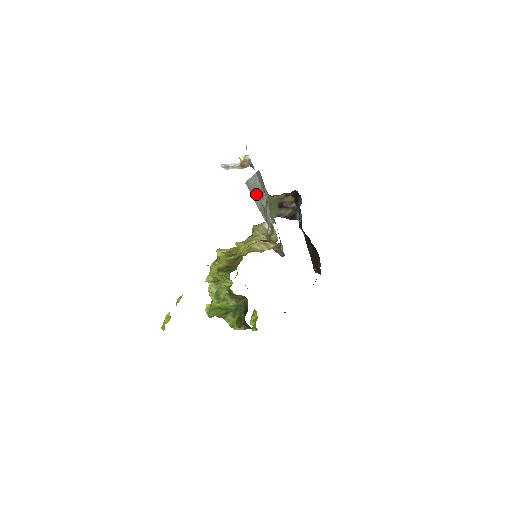
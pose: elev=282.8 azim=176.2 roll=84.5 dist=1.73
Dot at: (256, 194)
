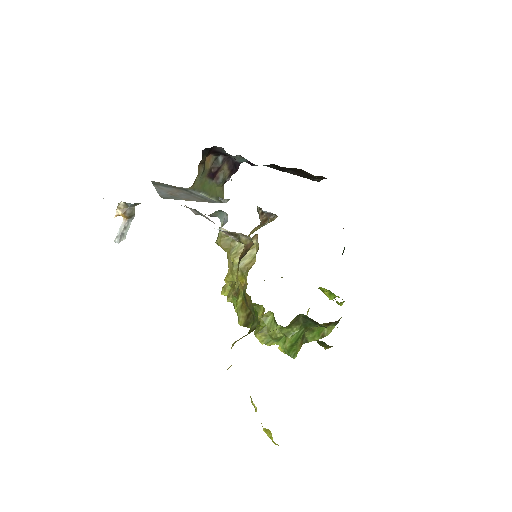
Dot at: (181, 197)
